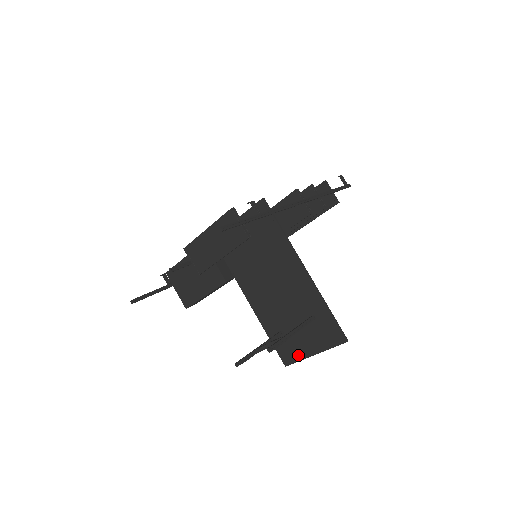
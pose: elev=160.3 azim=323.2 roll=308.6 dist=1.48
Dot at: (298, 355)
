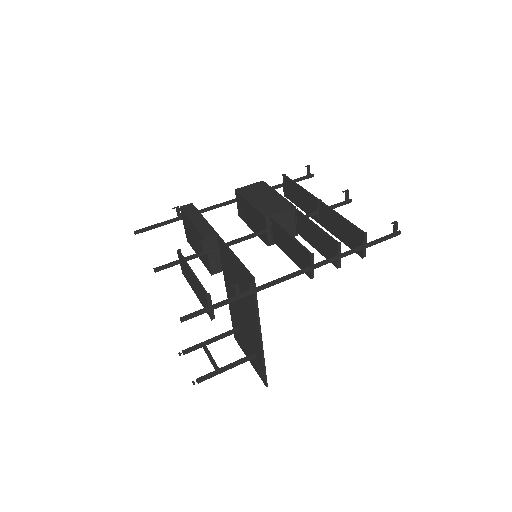
Dot at: (242, 347)
